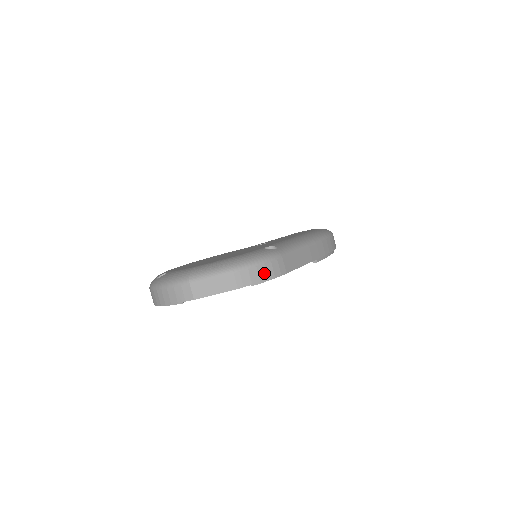
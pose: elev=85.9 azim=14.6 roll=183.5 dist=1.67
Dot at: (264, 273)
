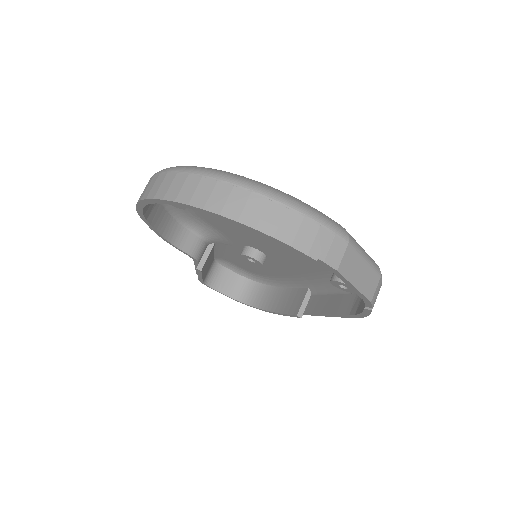
Dot at: occluded
